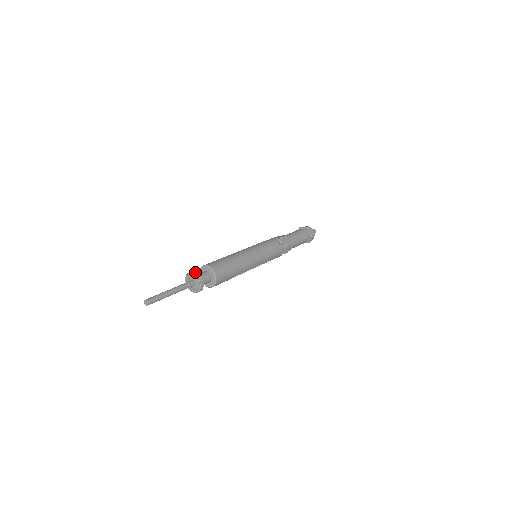
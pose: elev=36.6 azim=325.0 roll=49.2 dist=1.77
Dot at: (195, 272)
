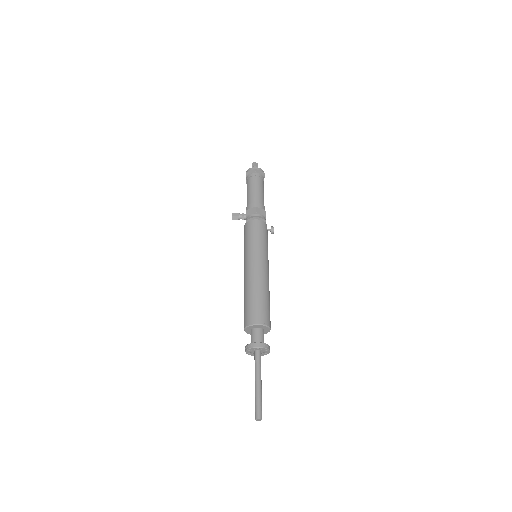
Dot at: (268, 346)
